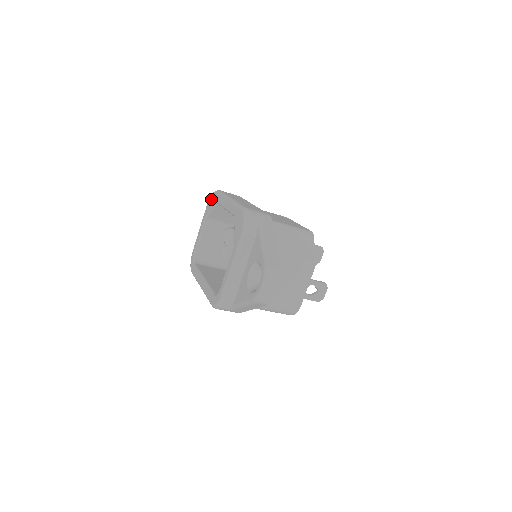
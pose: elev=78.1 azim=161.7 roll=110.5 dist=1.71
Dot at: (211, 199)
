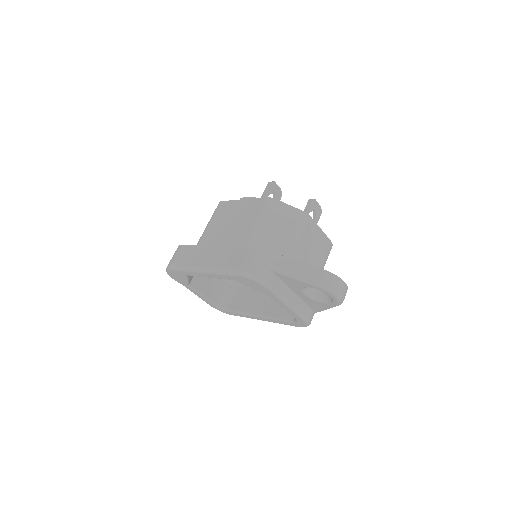
Dot at: (174, 275)
